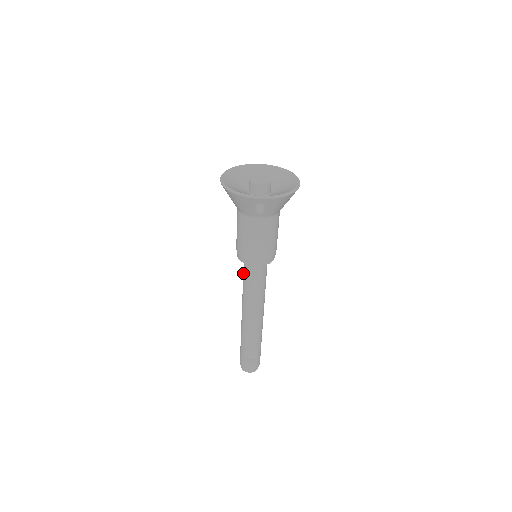
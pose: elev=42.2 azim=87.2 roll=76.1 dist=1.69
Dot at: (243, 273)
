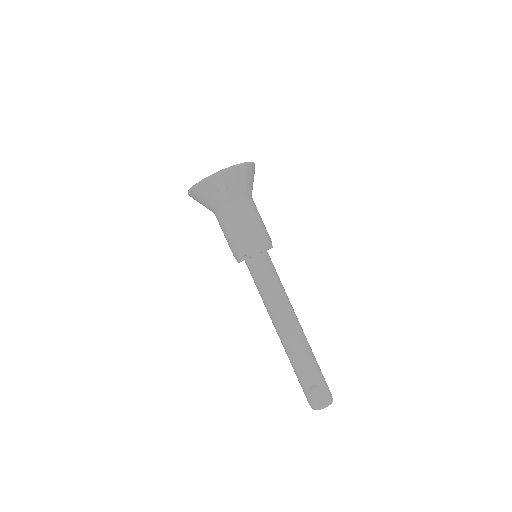
Dot at: occluded
